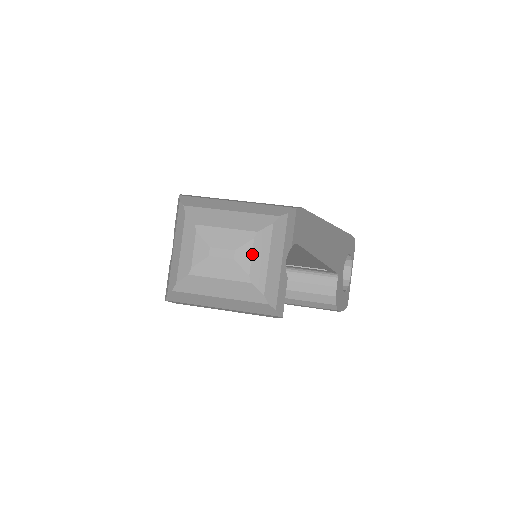
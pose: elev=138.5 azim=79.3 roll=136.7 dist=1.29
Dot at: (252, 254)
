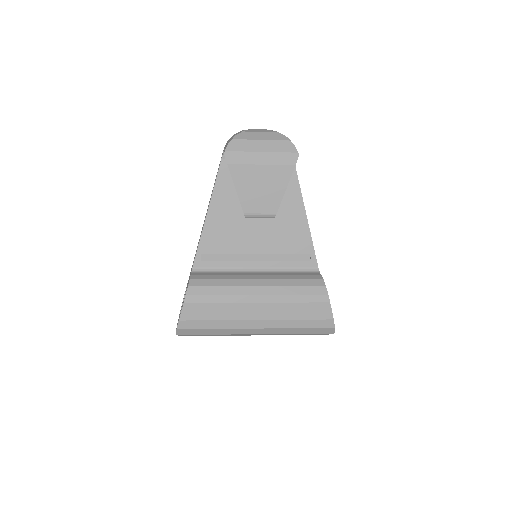
Dot at: occluded
